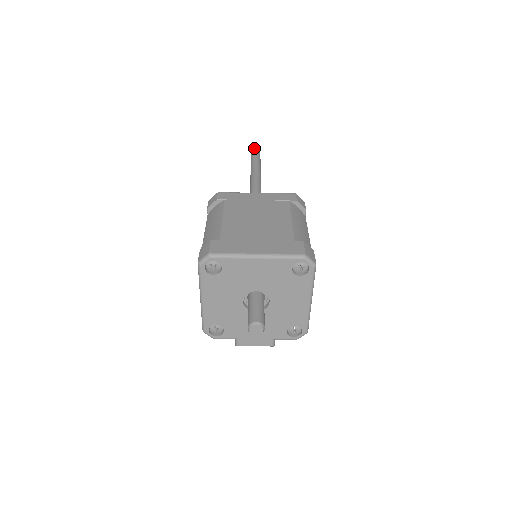
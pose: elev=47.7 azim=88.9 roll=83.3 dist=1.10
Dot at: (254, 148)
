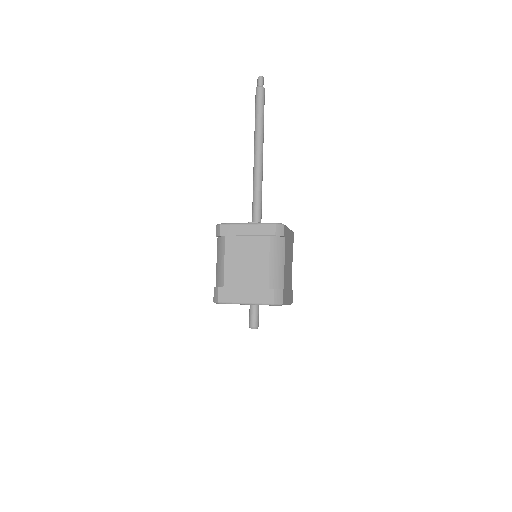
Dot at: (258, 79)
